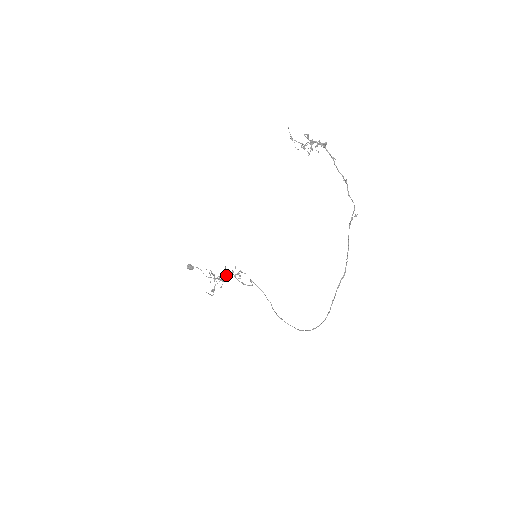
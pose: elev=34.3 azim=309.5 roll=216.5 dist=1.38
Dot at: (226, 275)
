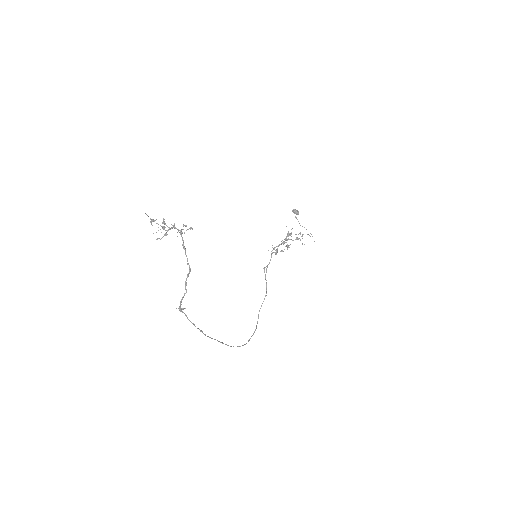
Dot at: occluded
